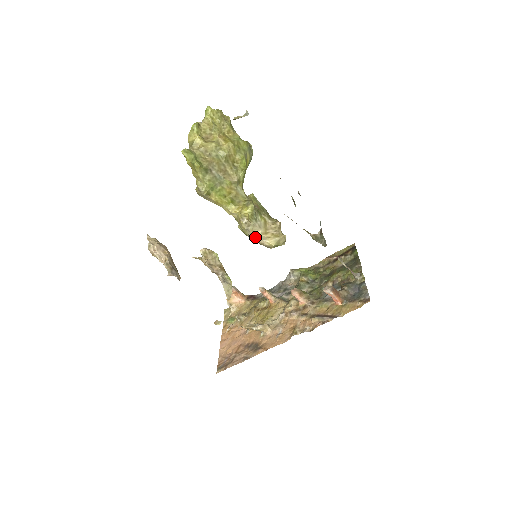
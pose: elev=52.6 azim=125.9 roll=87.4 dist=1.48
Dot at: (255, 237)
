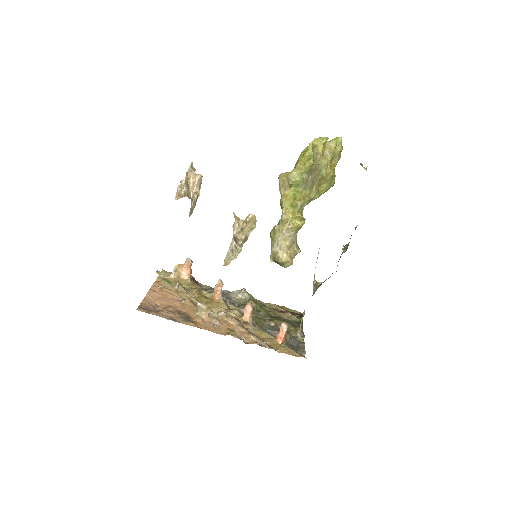
Dot at: (281, 243)
